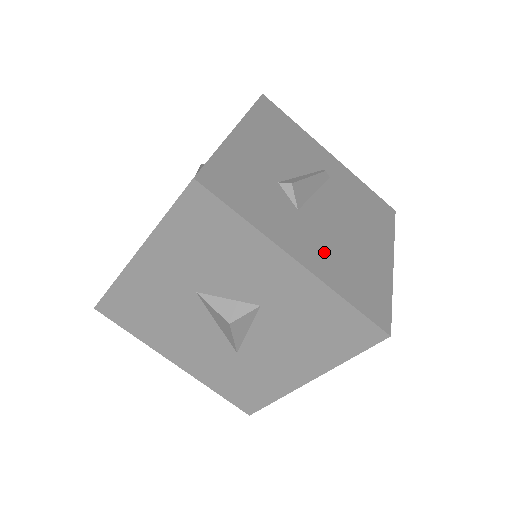
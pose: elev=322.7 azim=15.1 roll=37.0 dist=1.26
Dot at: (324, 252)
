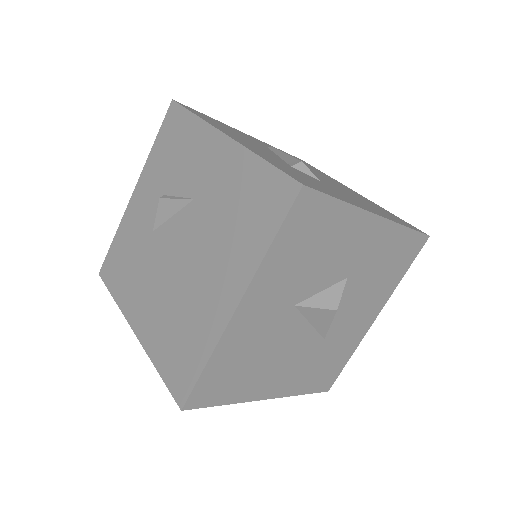
Dot at: (362, 203)
